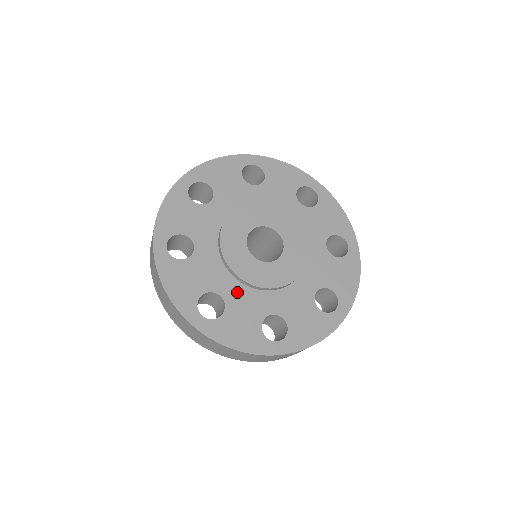
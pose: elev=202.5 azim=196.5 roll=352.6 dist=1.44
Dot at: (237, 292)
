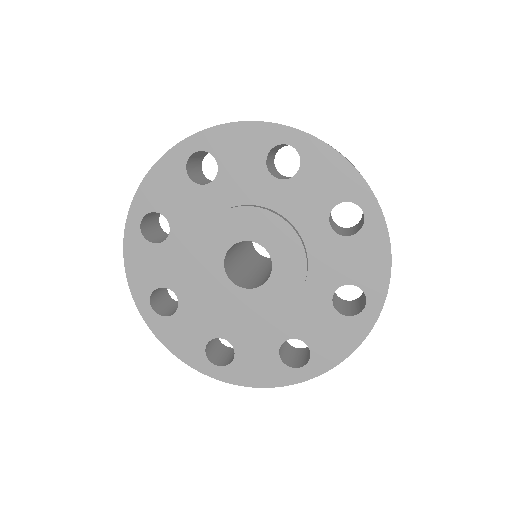
Dot at: (240, 329)
